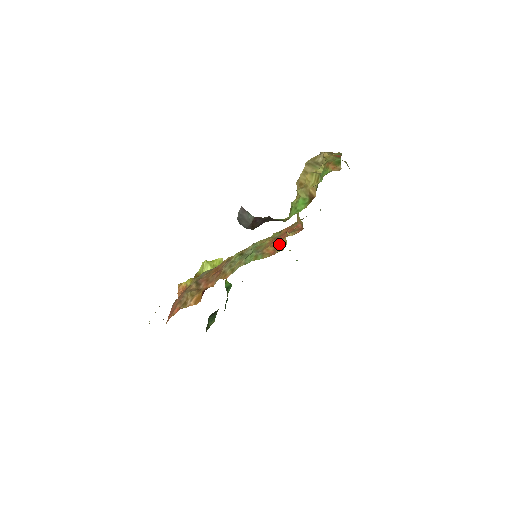
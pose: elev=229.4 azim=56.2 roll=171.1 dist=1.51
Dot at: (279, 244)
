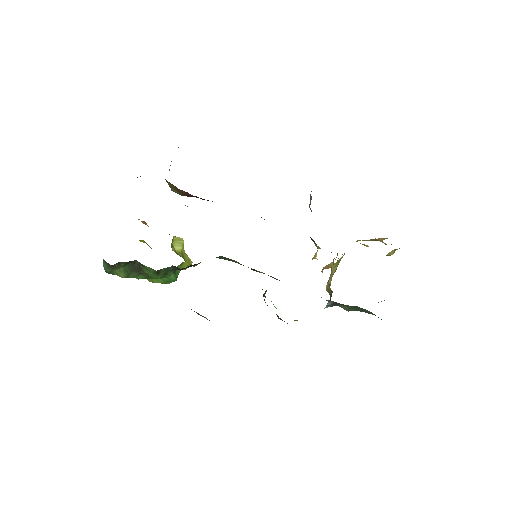
Dot at: occluded
